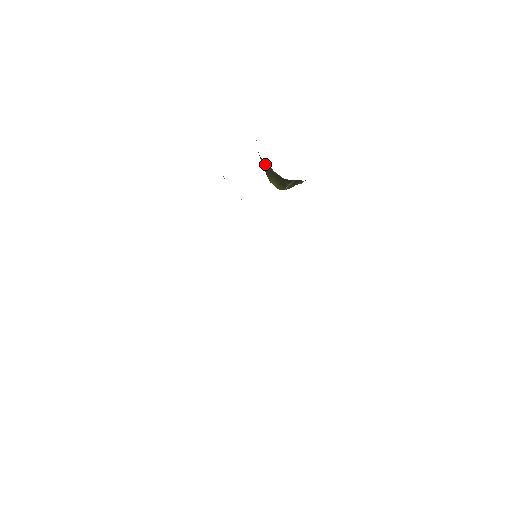
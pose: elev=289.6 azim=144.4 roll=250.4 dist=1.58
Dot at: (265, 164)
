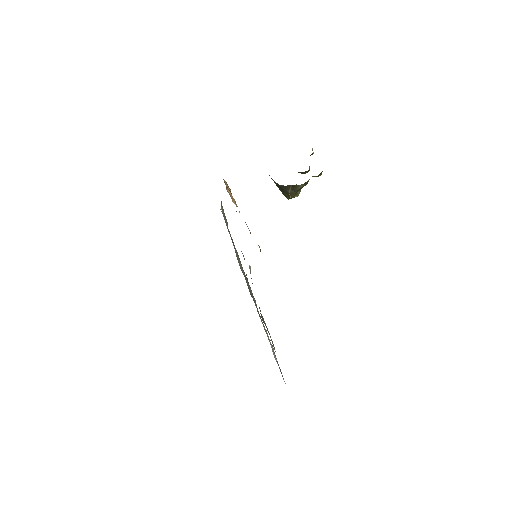
Dot at: occluded
